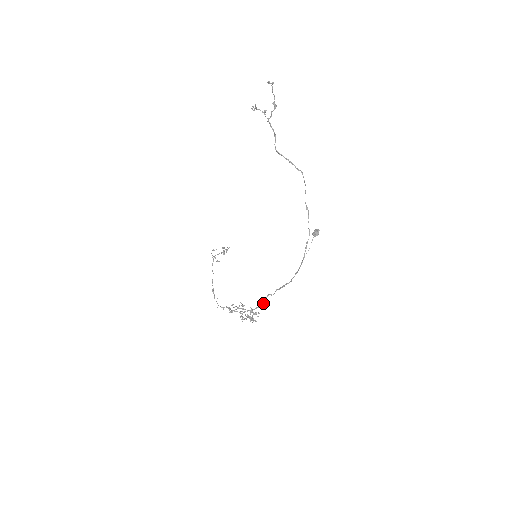
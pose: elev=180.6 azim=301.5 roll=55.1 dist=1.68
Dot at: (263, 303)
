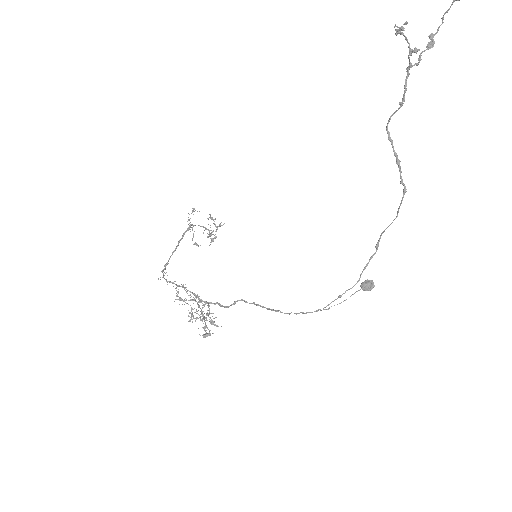
Dot at: (229, 306)
